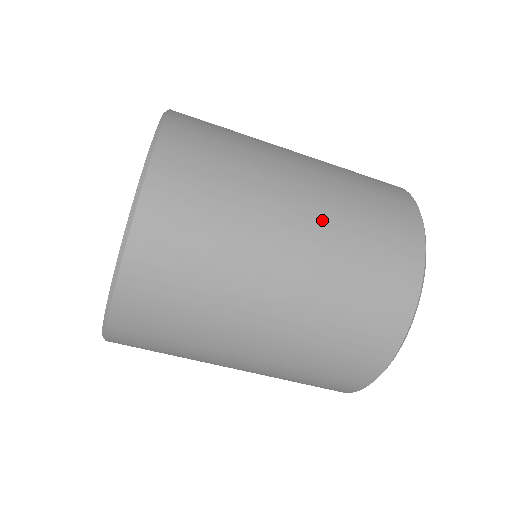
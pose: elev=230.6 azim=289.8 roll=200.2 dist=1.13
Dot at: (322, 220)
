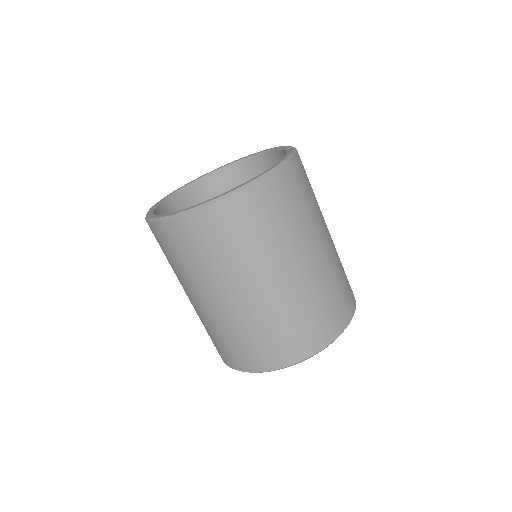
Dot at: (318, 272)
